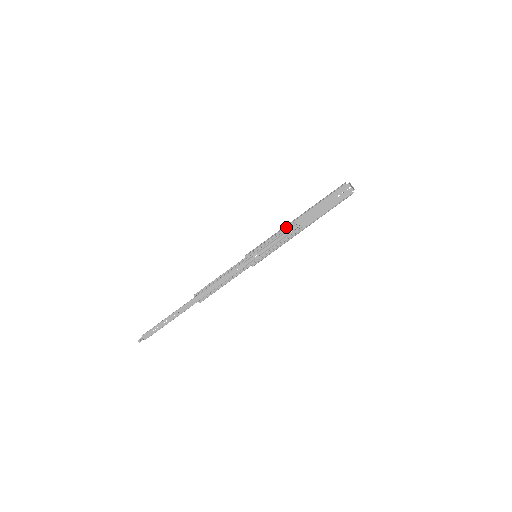
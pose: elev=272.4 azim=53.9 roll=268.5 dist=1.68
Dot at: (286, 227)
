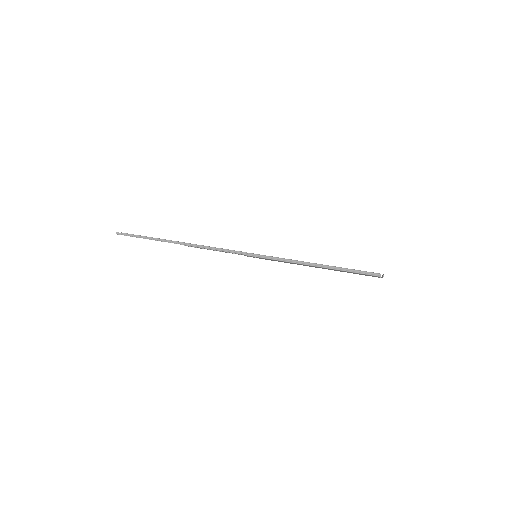
Dot at: occluded
